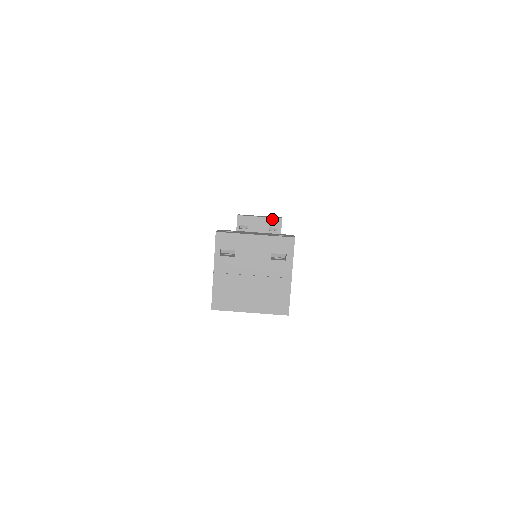
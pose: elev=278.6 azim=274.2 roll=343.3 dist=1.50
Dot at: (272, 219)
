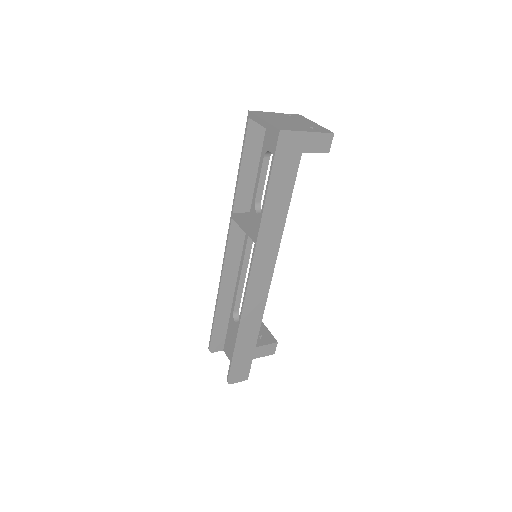
Dot at: (271, 335)
